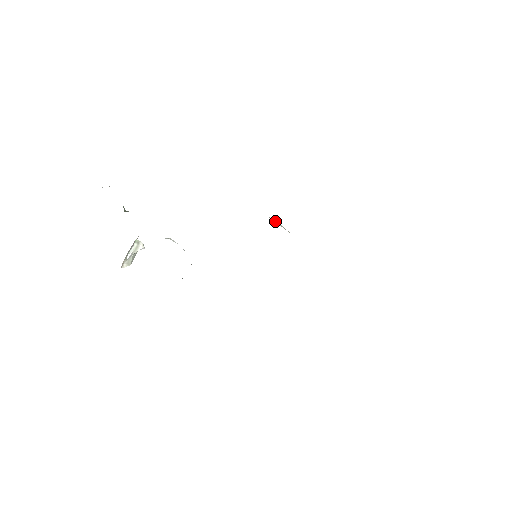
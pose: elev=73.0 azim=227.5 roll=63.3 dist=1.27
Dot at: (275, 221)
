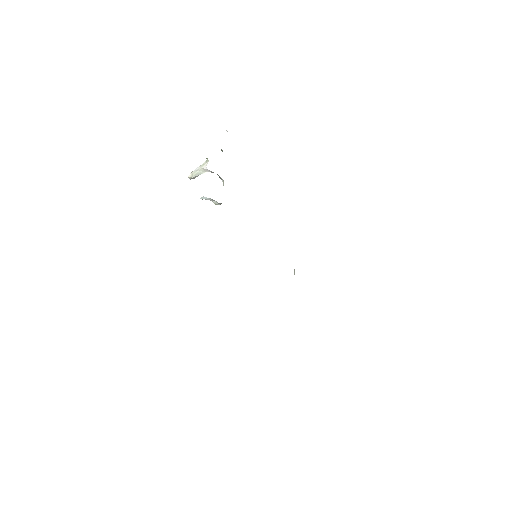
Dot at: occluded
